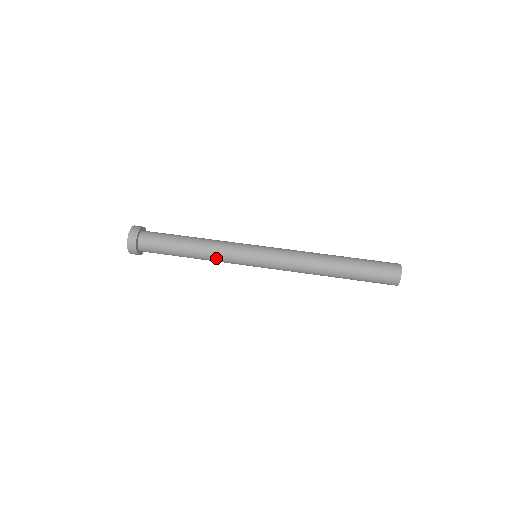
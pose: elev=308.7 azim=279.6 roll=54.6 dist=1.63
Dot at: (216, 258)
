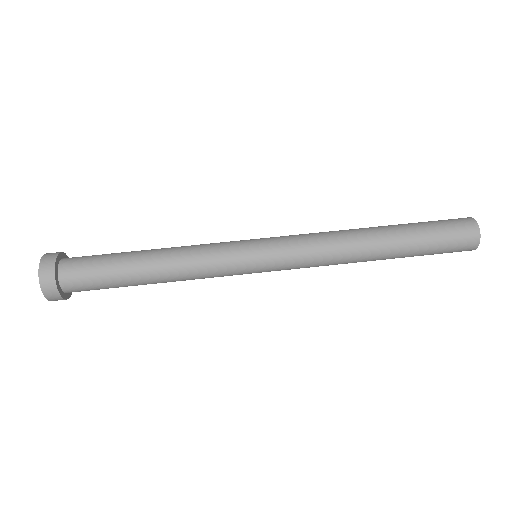
Dot at: occluded
